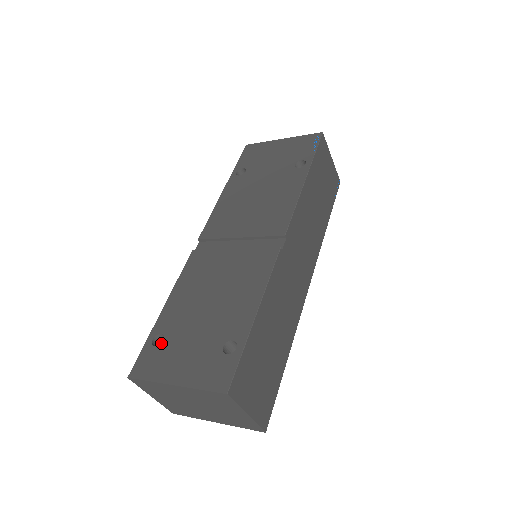
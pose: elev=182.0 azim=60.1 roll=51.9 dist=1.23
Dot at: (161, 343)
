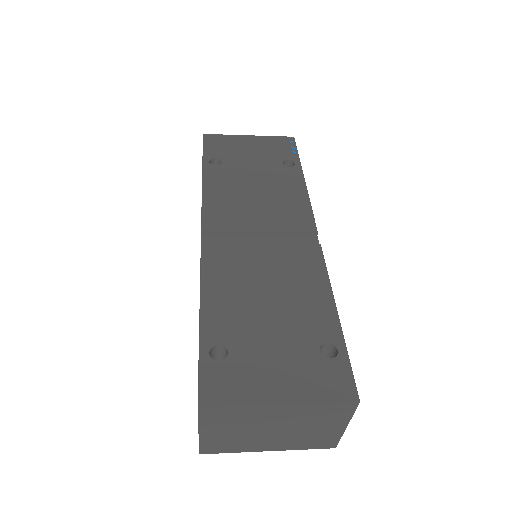
Dot at: (227, 356)
